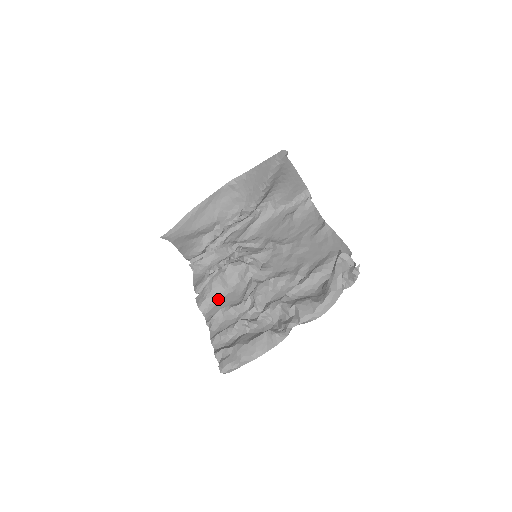
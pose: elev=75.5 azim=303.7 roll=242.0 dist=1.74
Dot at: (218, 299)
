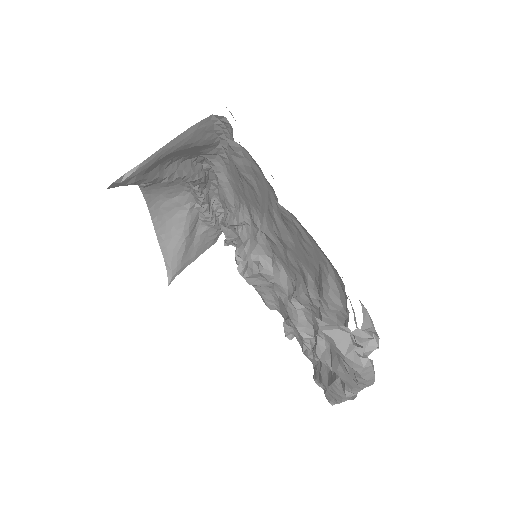
Dot at: (274, 297)
